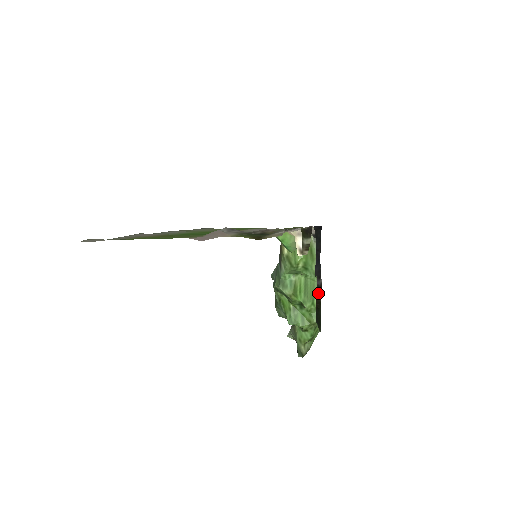
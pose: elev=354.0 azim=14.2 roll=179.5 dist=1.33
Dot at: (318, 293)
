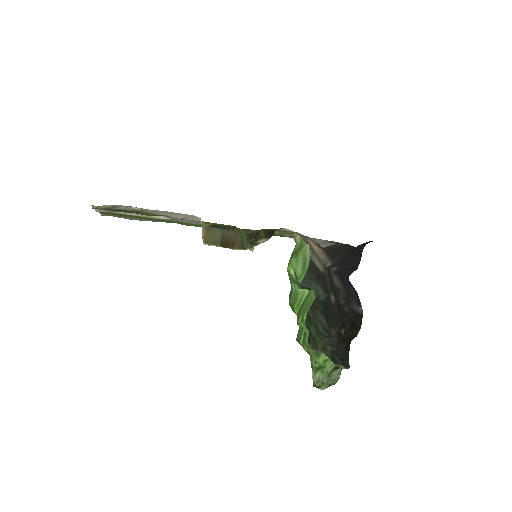
Dot at: (358, 323)
